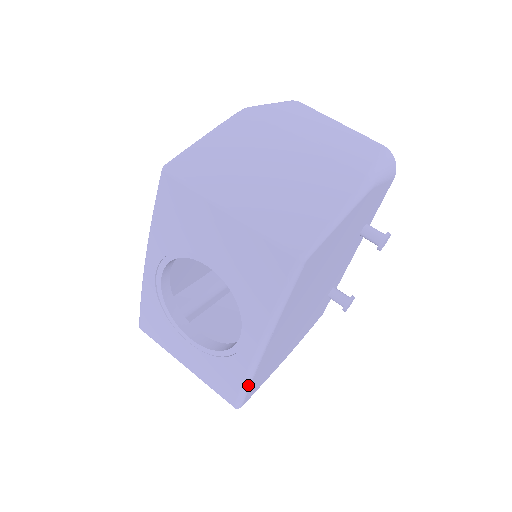
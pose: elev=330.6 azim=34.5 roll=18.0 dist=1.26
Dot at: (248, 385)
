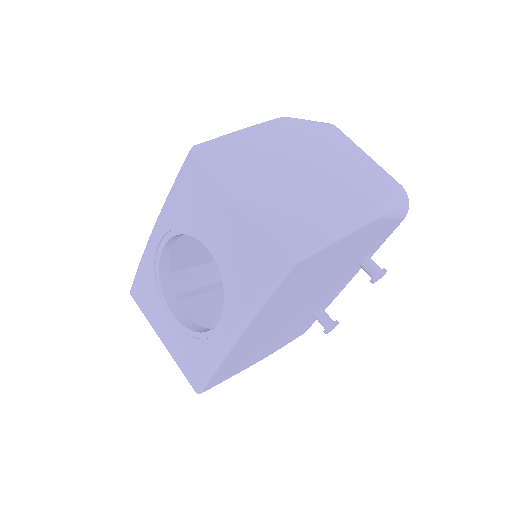
Dot at: (213, 372)
